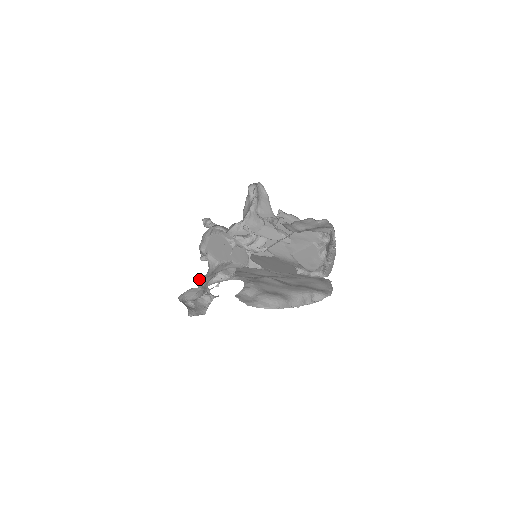
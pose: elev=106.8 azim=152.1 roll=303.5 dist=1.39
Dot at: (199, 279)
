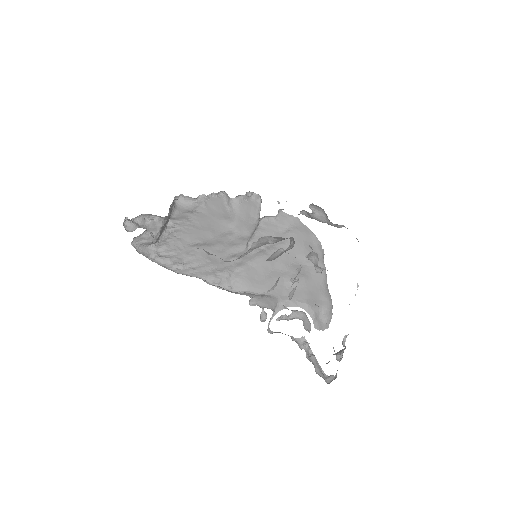
Dot at: occluded
